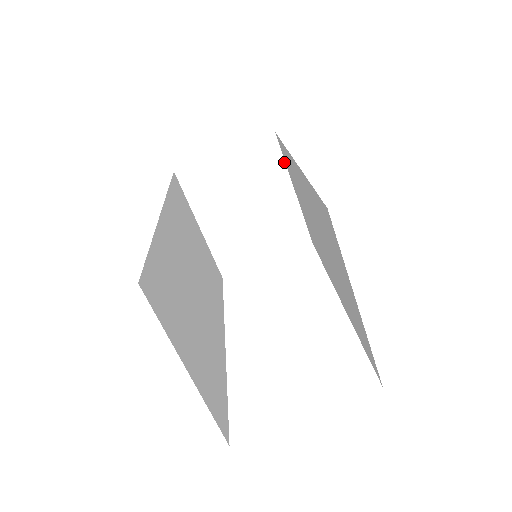
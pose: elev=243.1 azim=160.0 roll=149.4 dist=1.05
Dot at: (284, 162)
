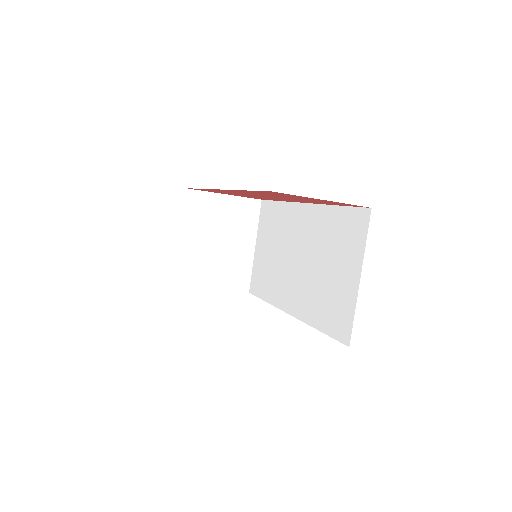
Dot at: (258, 223)
